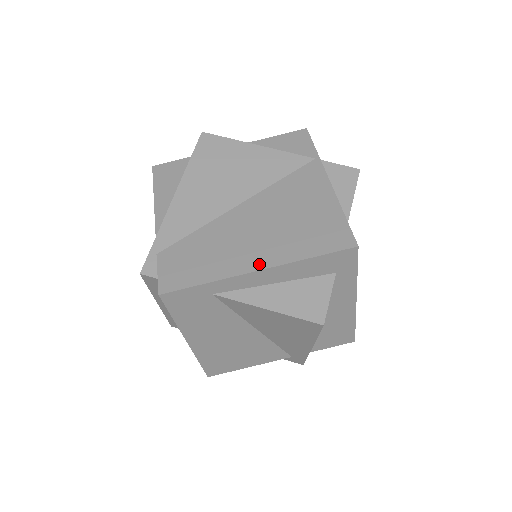
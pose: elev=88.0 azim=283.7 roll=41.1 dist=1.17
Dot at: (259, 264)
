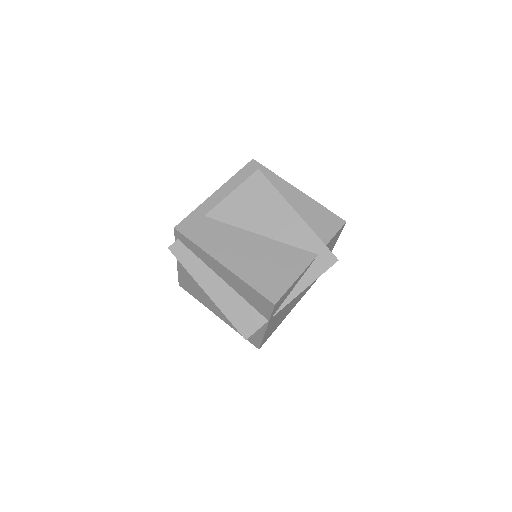
Dot at: occluded
